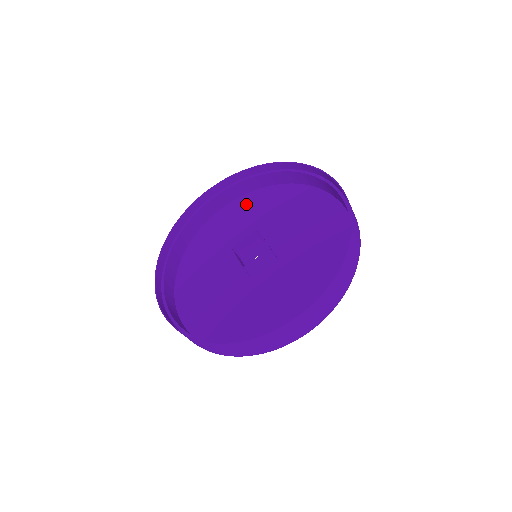
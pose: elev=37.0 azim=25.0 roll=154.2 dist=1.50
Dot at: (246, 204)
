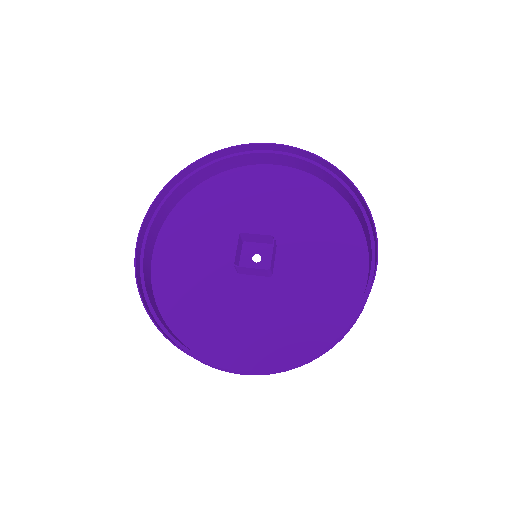
Dot at: (292, 183)
